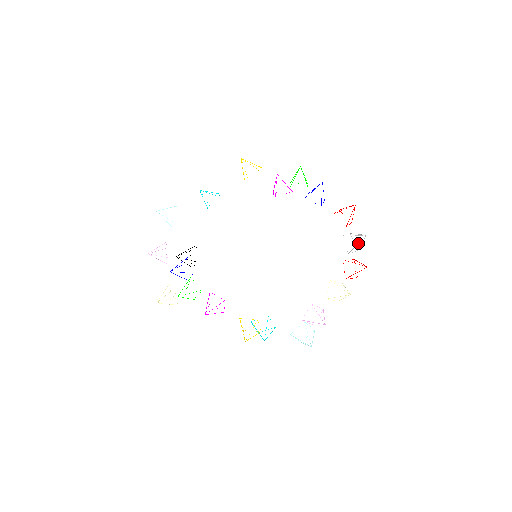
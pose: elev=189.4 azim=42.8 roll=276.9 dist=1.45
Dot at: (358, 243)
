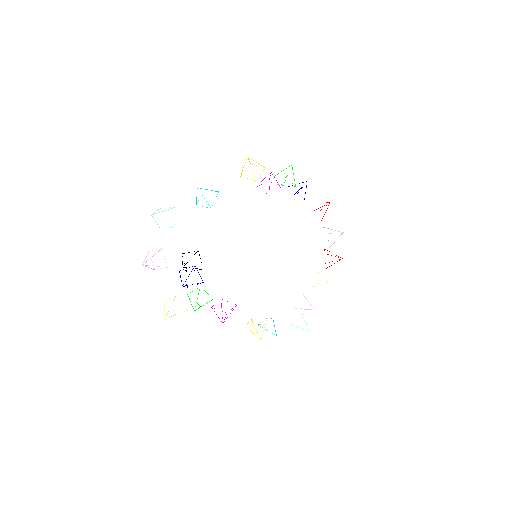
Dot at: occluded
